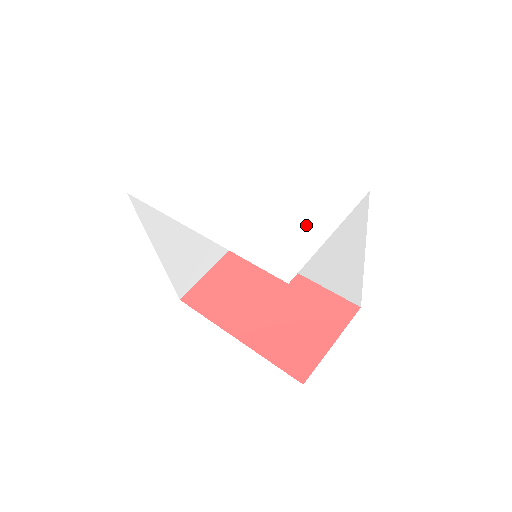
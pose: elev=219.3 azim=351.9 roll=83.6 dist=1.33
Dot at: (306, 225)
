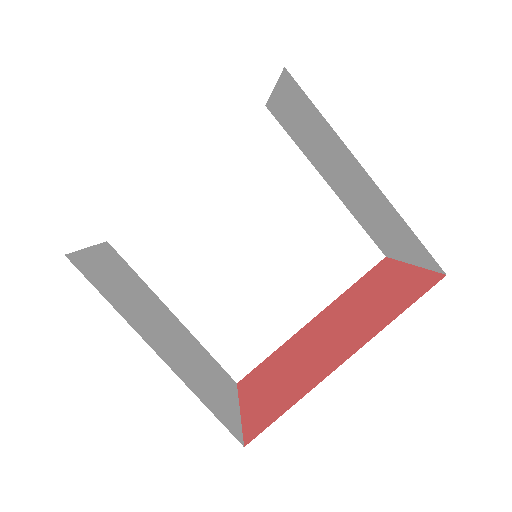
Dot at: occluded
